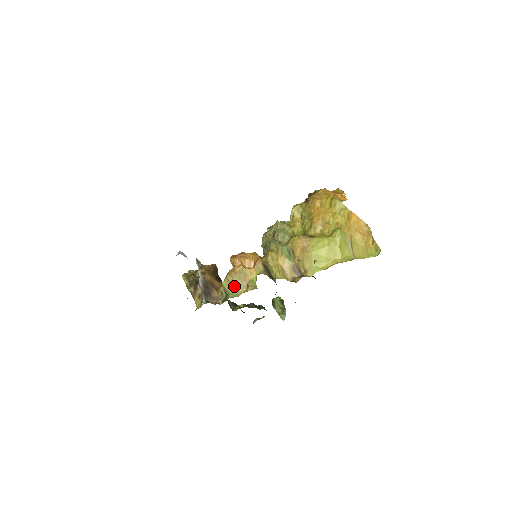
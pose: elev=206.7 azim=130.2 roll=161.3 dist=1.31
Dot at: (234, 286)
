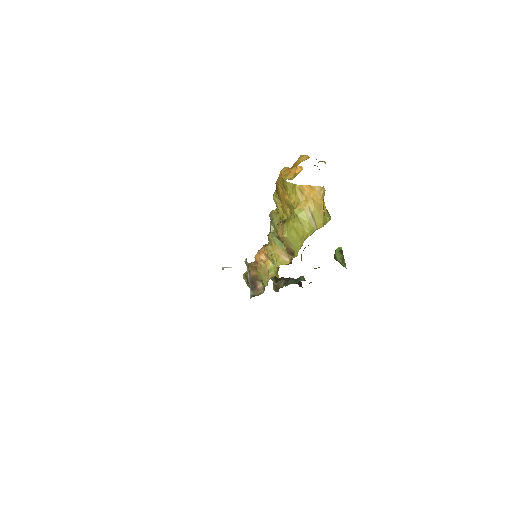
Dot at: (263, 278)
